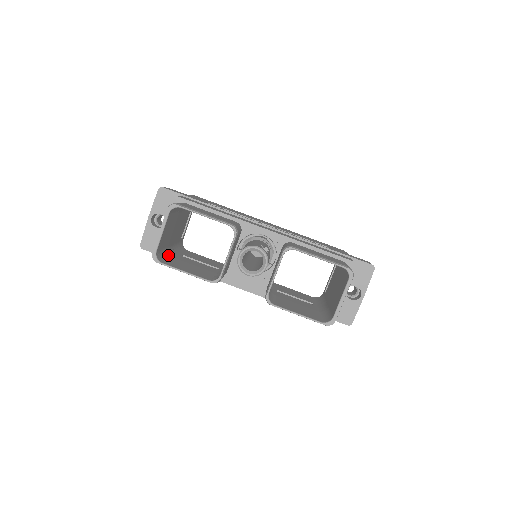
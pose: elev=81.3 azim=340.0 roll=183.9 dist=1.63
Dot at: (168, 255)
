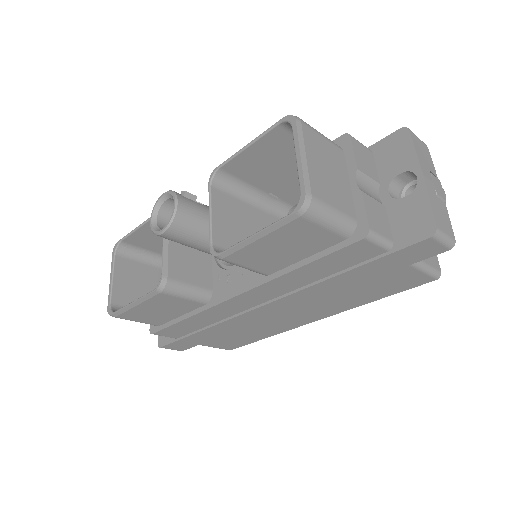
Dot at: occluded
